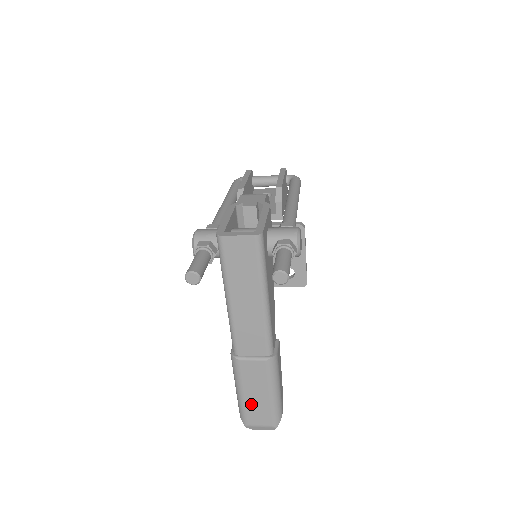
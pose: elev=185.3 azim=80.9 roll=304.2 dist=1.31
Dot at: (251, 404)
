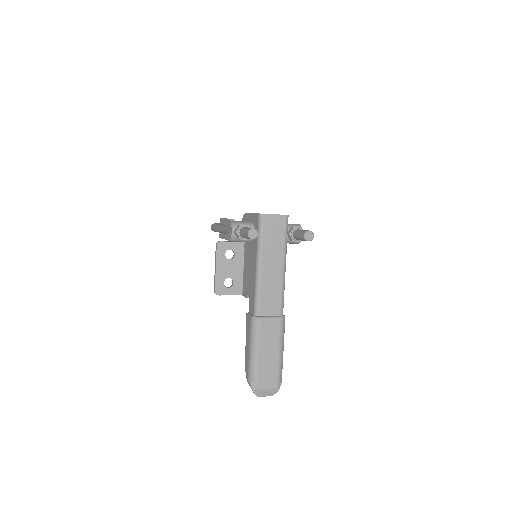
Dot at: (263, 365)
